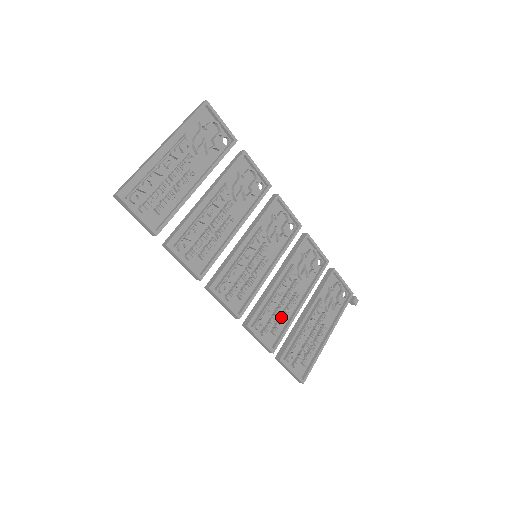
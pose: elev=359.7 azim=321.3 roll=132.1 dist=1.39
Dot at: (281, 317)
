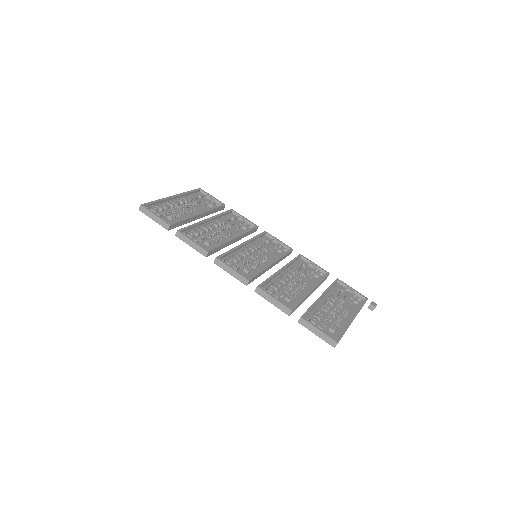
Dot at: (292, 291)
